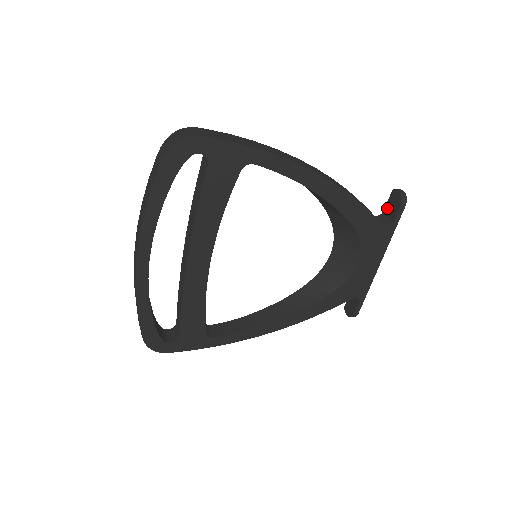
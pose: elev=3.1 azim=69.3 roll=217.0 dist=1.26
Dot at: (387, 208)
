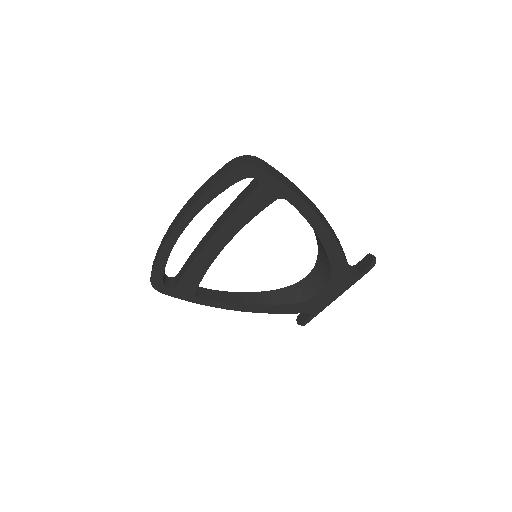
Dot at: (359, 264)
